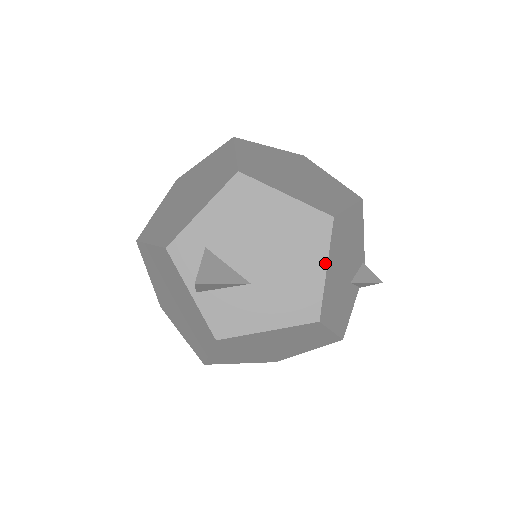
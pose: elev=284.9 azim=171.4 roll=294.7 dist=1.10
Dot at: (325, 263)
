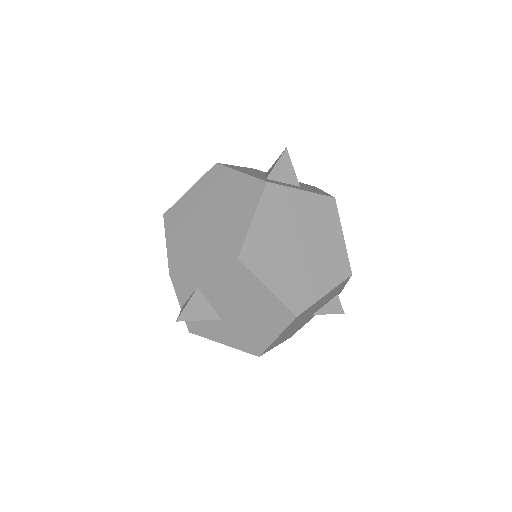
Dot at: (277, 335)
